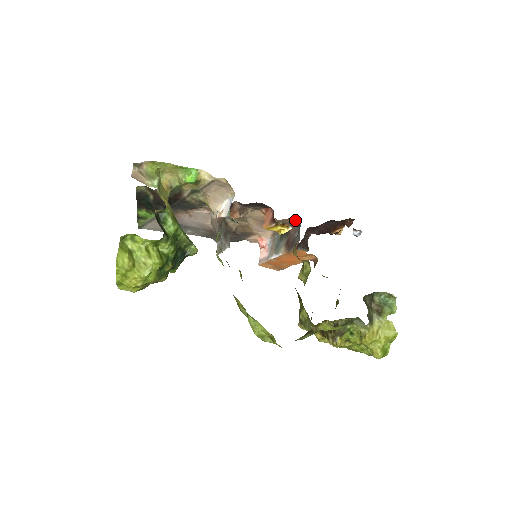
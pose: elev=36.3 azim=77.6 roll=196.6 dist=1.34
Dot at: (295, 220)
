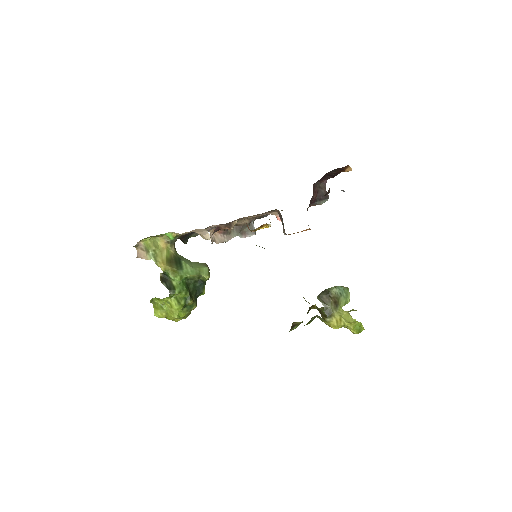
Dot at: (276, 209)
